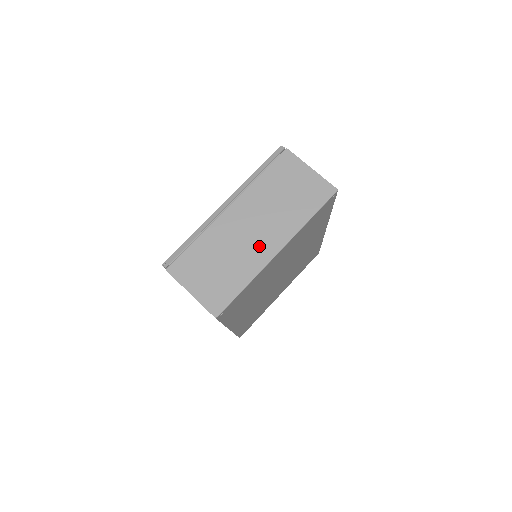
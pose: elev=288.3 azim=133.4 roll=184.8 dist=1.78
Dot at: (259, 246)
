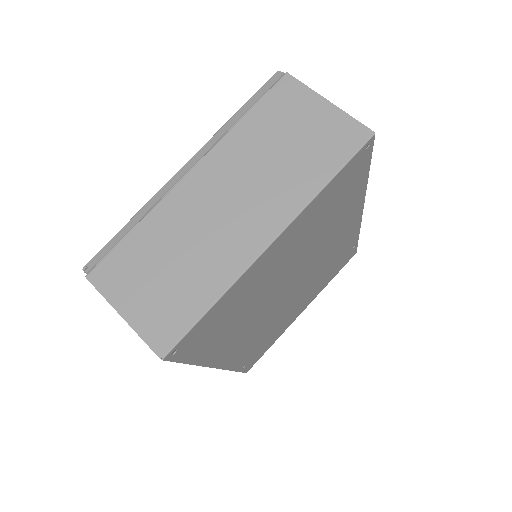
Dot at: (238, 233)
